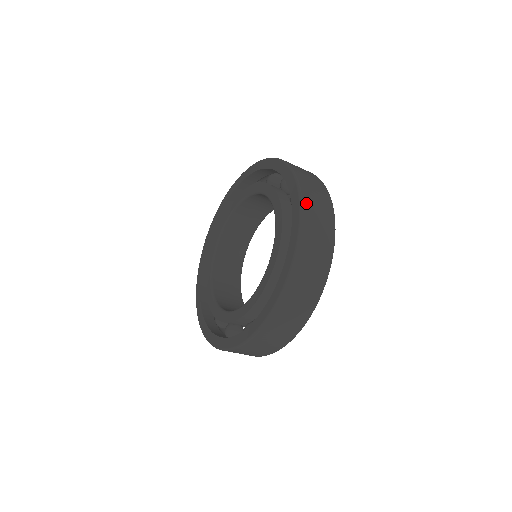
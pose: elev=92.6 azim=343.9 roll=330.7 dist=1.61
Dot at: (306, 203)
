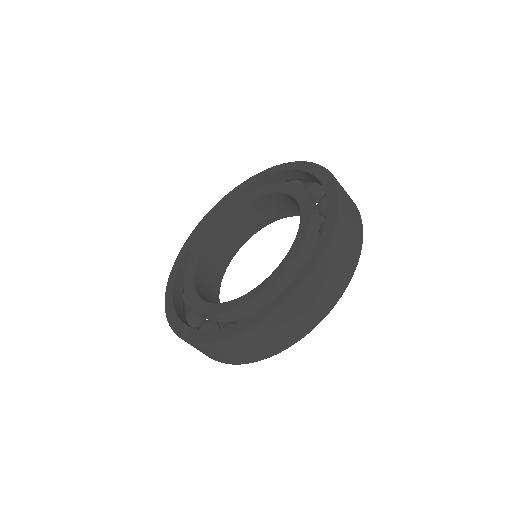
Dot at: occluded
